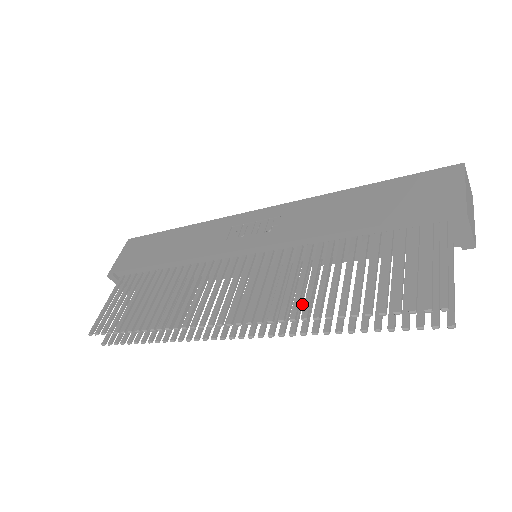
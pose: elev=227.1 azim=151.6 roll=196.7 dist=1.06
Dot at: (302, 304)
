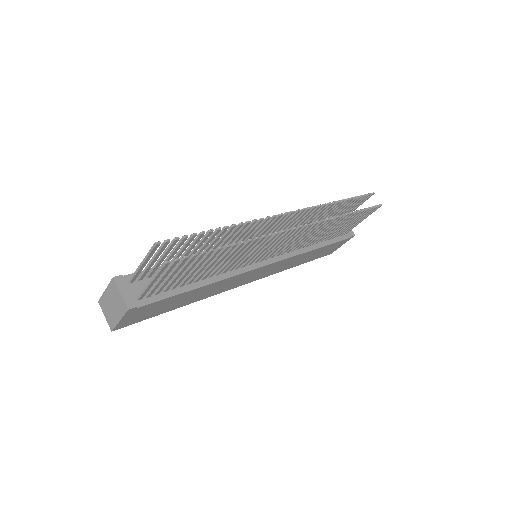
Dot at: (314, 232)
